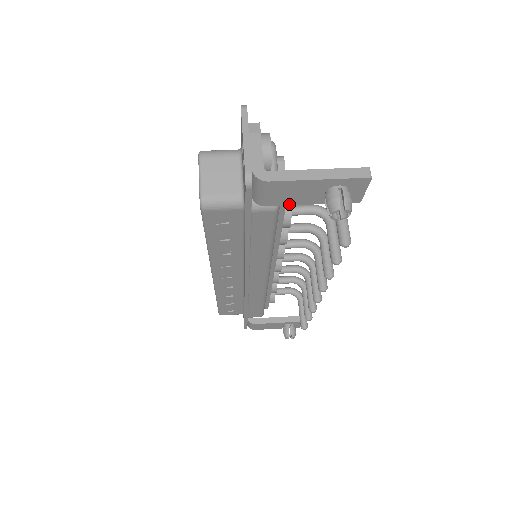
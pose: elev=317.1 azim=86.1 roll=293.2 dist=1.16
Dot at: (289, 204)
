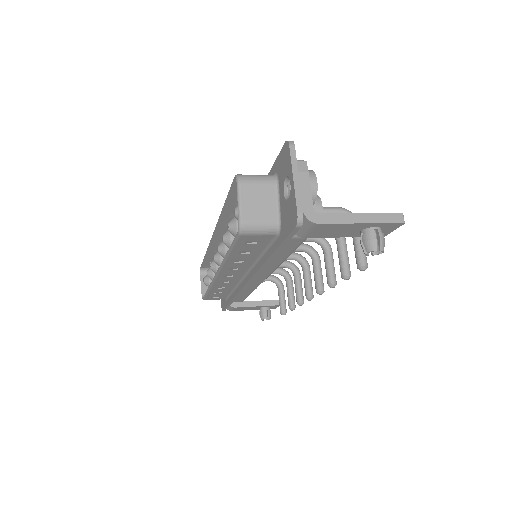
Dot at: (325, 237)
